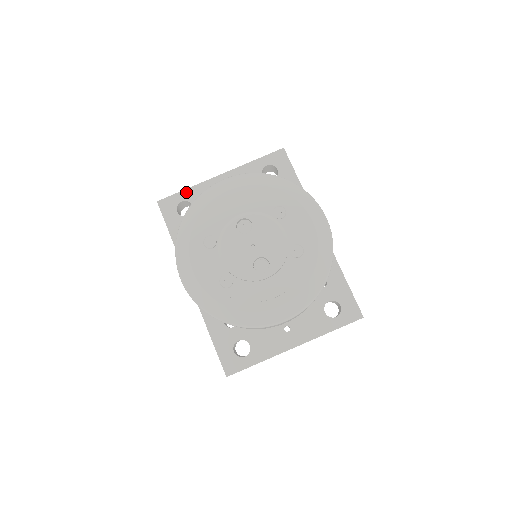
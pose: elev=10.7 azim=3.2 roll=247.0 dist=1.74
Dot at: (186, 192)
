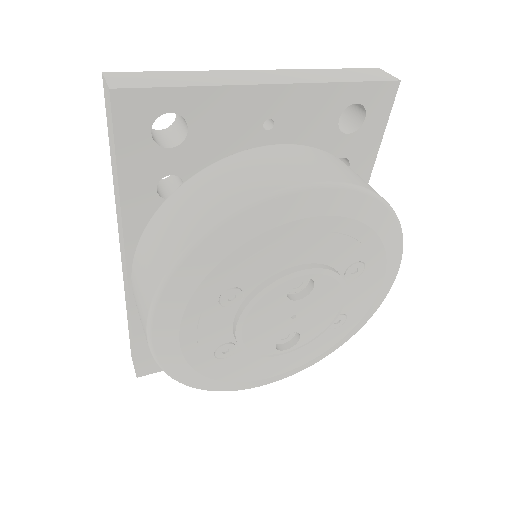
Dot at: (188, 94)
